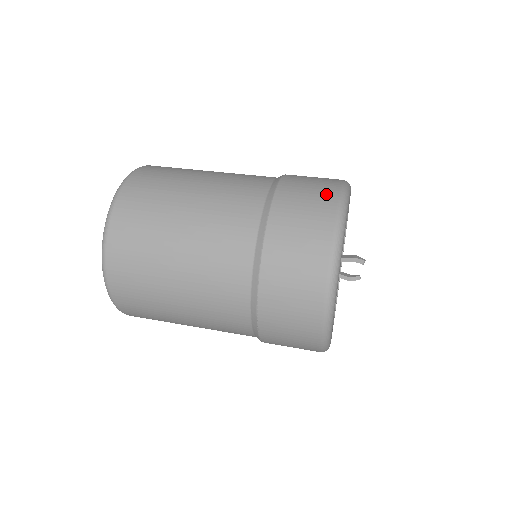
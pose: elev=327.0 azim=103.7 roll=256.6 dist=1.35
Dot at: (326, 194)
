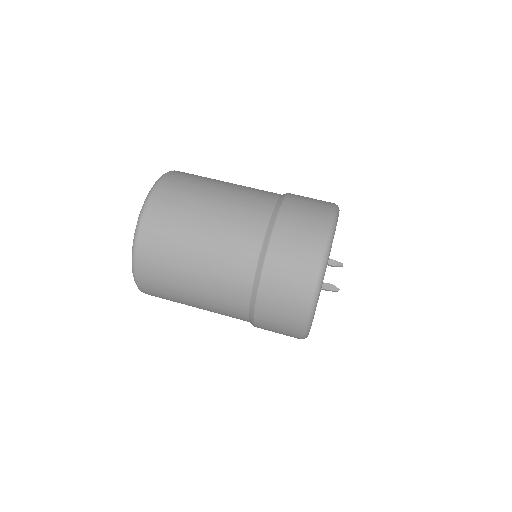
Dot at: (305, 273)
